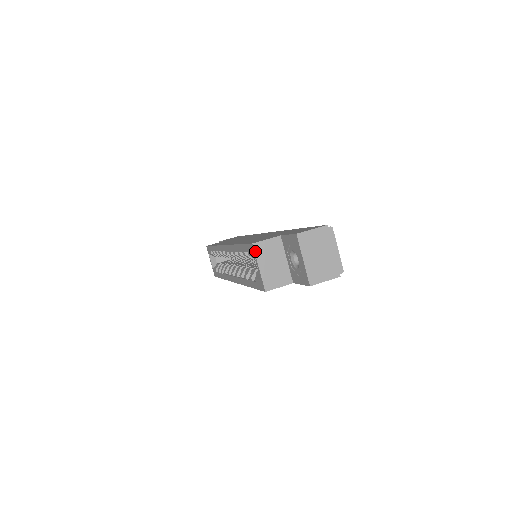
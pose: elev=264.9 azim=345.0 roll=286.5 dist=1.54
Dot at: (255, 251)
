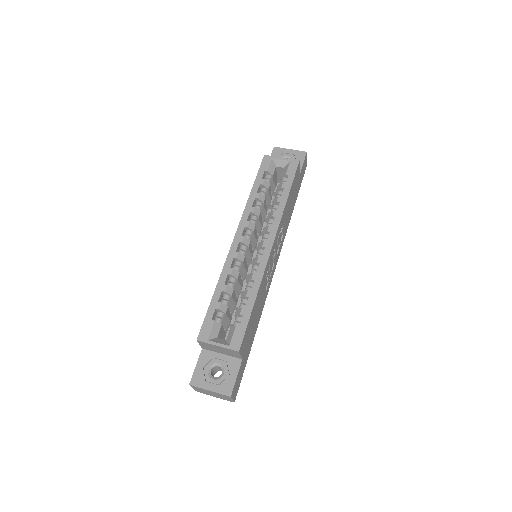
Dot at: (270, 156)
